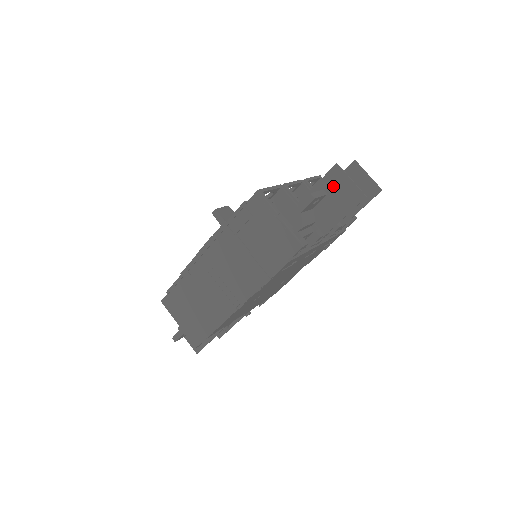
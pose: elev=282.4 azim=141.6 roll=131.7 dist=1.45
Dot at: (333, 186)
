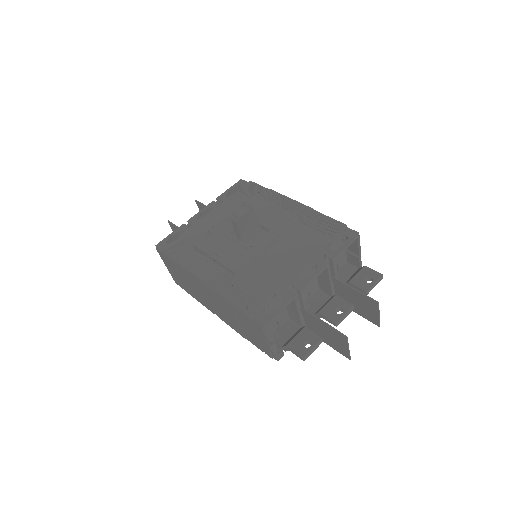
Dot at: (334, 336)
